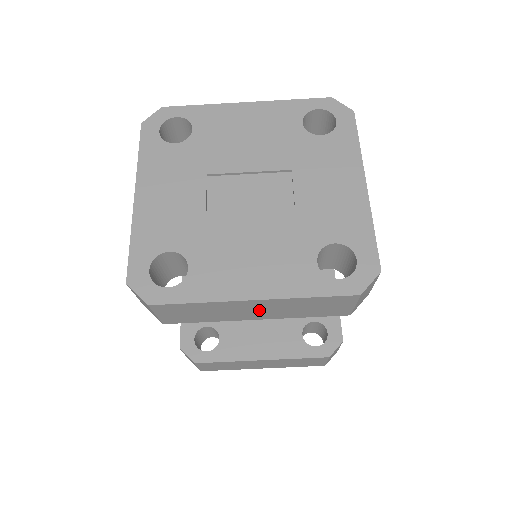
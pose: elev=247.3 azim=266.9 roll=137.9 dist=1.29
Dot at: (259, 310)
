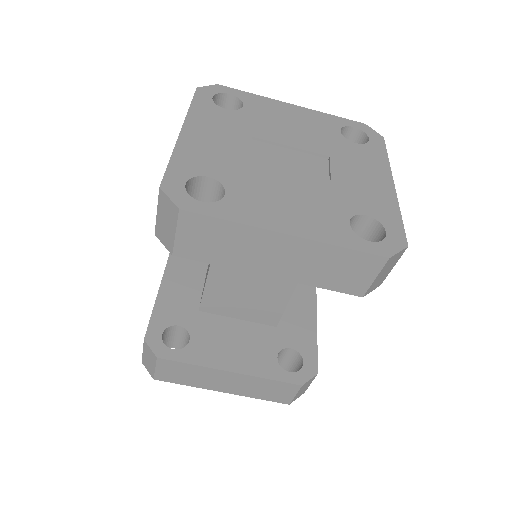
Dot at: (282, 257)
